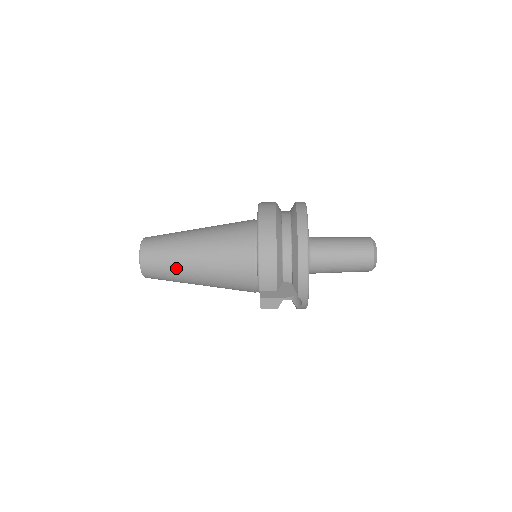
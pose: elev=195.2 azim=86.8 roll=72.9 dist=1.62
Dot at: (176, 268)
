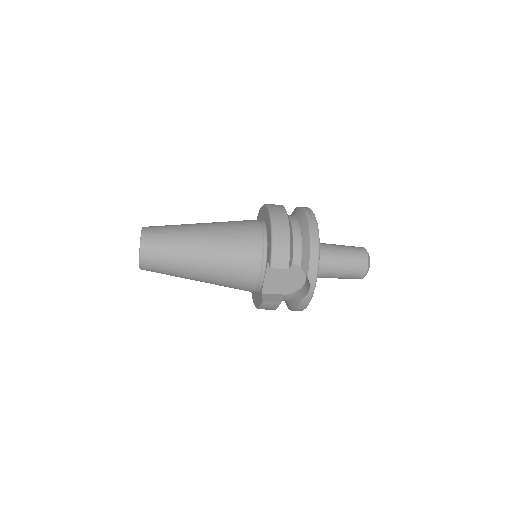
Dot at: (180, 250)
